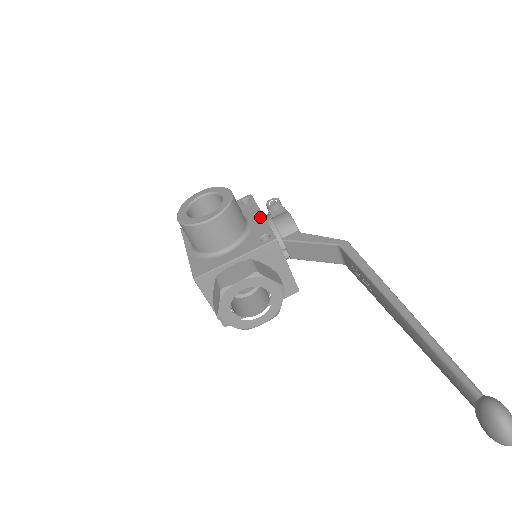
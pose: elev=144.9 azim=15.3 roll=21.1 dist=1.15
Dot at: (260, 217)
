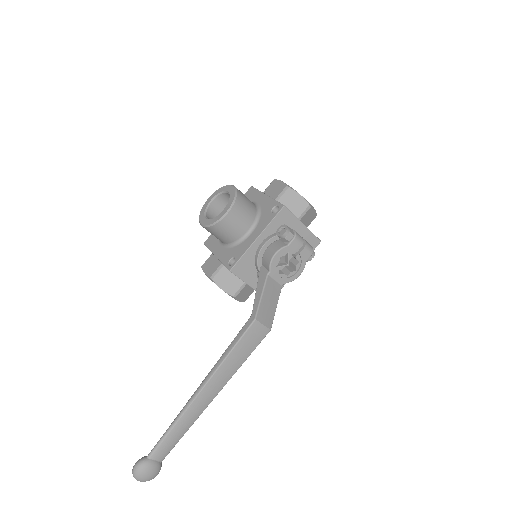
Dot at: (253, 239)
